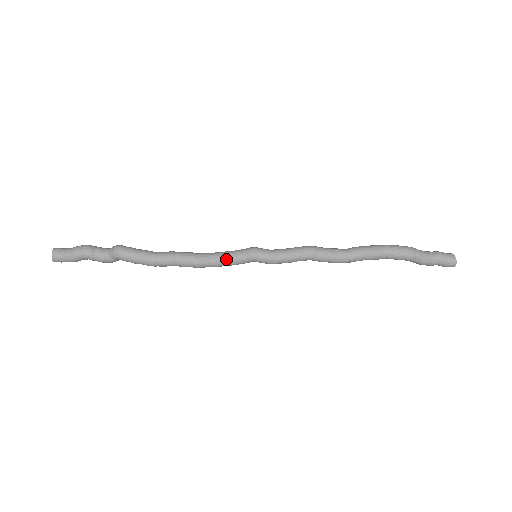
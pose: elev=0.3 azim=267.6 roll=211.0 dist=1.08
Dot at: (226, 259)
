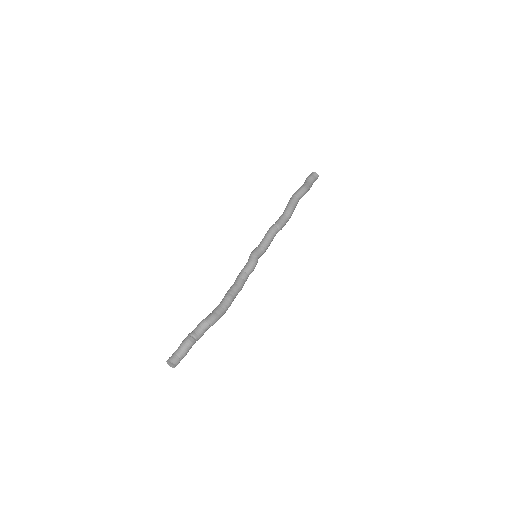
Dot at: (250, 272)
